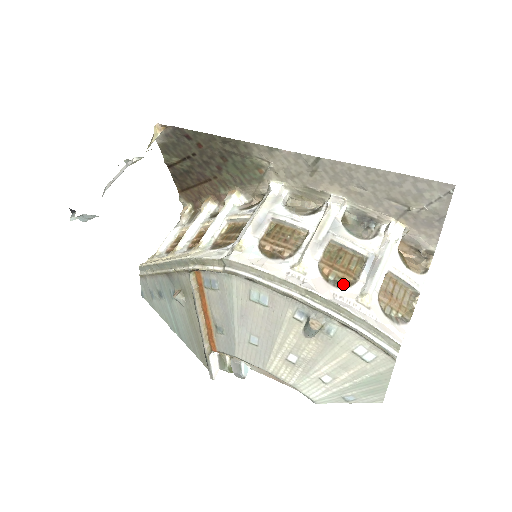
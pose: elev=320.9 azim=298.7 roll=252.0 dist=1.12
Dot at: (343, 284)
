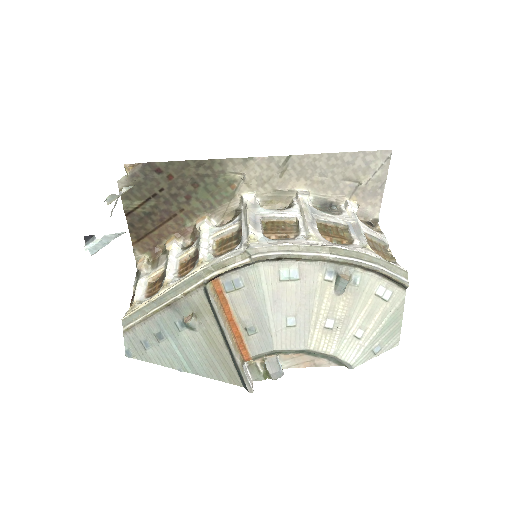
Dot at: (346, 244)
